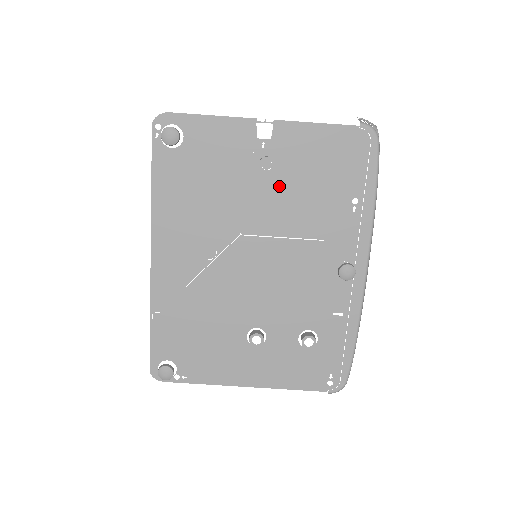
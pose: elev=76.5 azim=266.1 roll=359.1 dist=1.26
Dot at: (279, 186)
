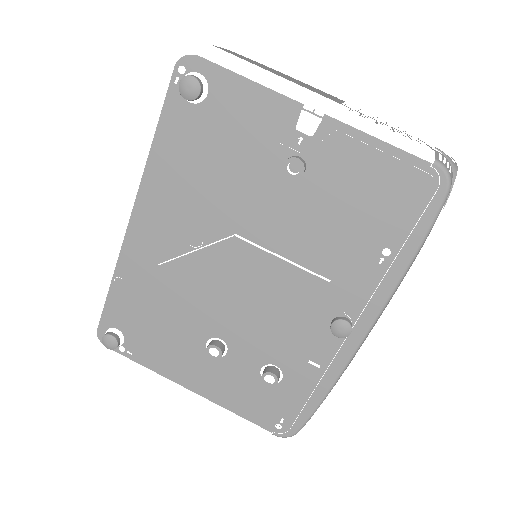
Dot at: (301, 198)
